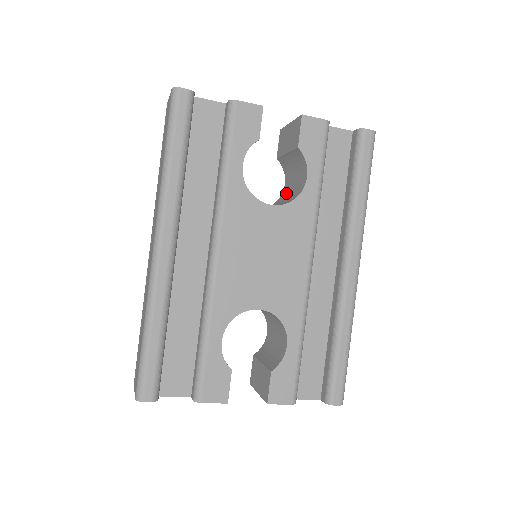
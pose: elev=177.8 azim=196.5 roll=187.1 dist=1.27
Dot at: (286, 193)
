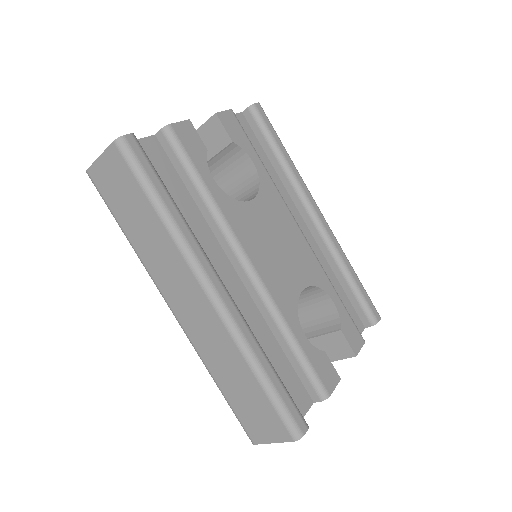
Dot at: (228, 193)
